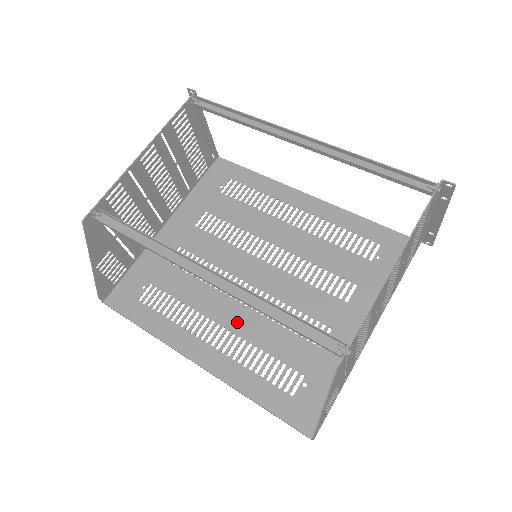
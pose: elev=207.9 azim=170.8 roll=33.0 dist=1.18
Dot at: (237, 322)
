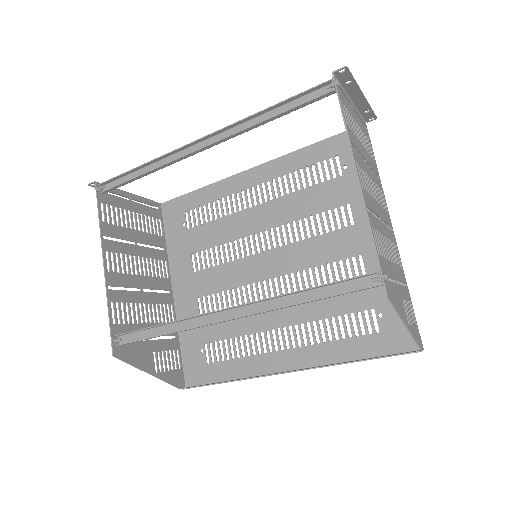
Dot at: (289, 315)
